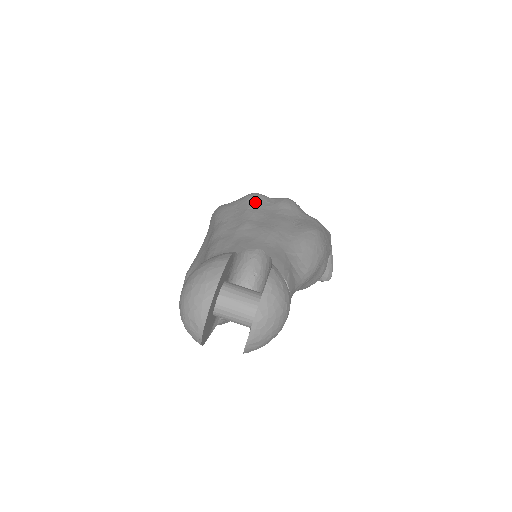
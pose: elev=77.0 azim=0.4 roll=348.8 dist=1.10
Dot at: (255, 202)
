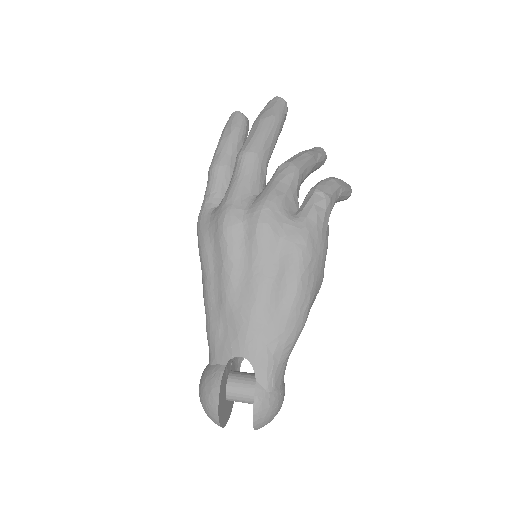
Dot at: (228, 248)
